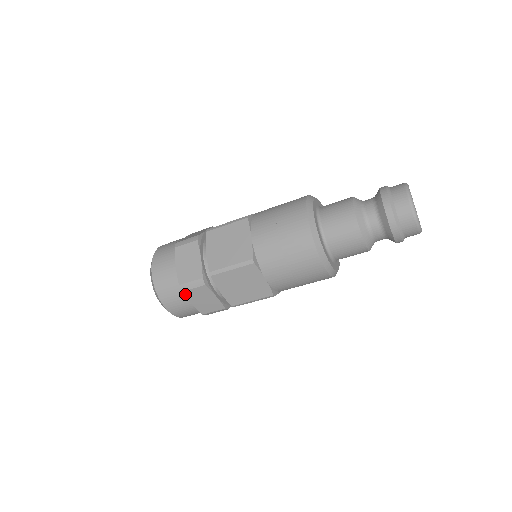
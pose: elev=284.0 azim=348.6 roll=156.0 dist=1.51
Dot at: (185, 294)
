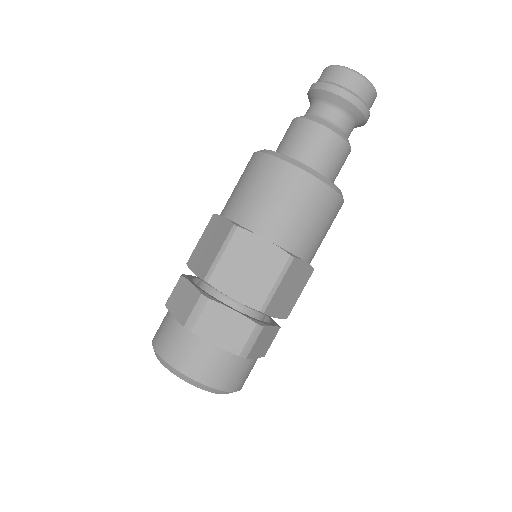
Dot at: (249, 357)
